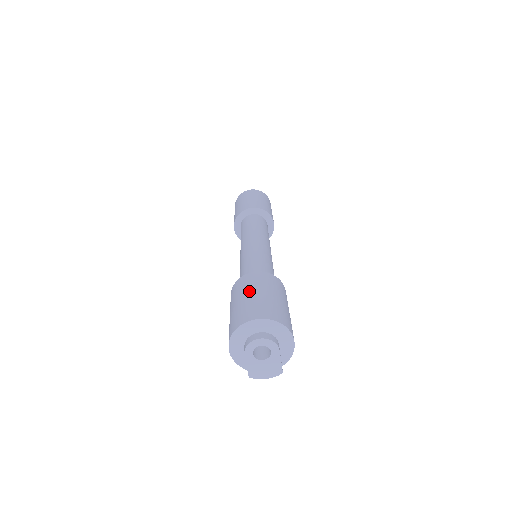
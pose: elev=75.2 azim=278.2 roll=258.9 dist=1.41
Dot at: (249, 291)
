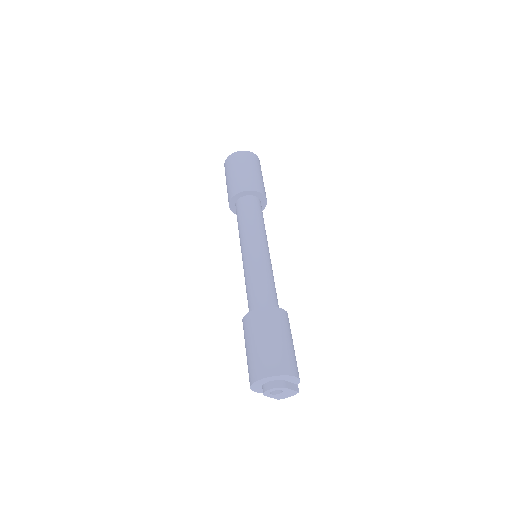
Dot at: (250, 341)
